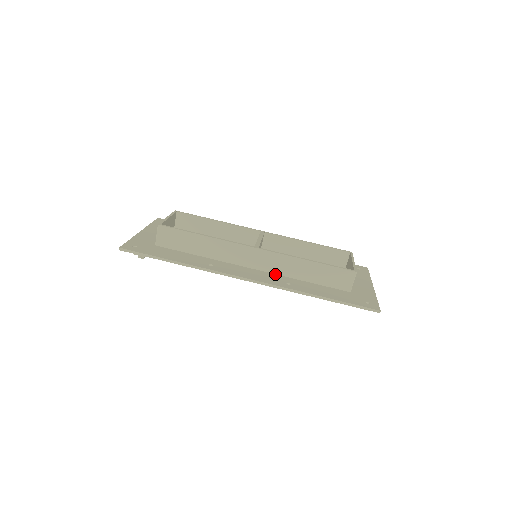
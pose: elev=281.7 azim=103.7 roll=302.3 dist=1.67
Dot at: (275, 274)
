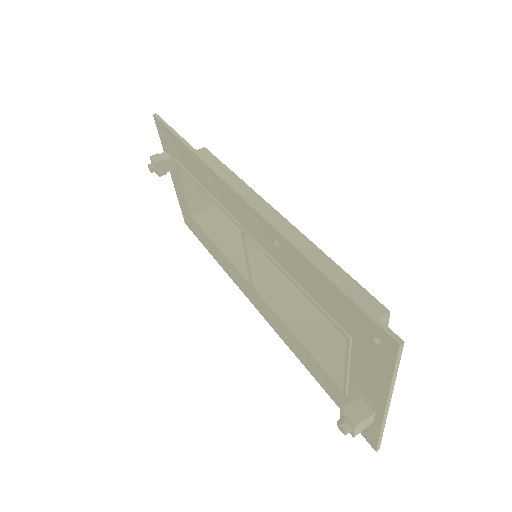
Dot at: occluded
